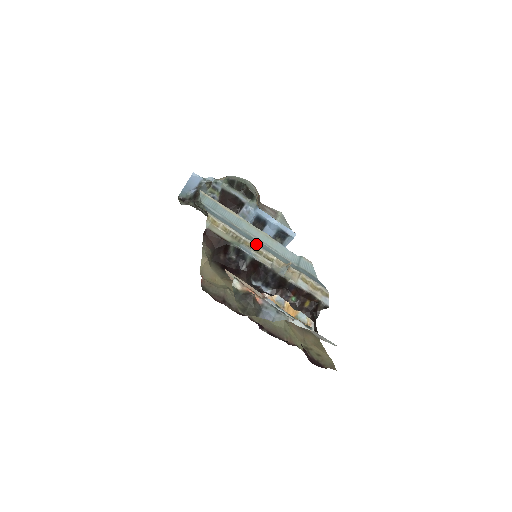
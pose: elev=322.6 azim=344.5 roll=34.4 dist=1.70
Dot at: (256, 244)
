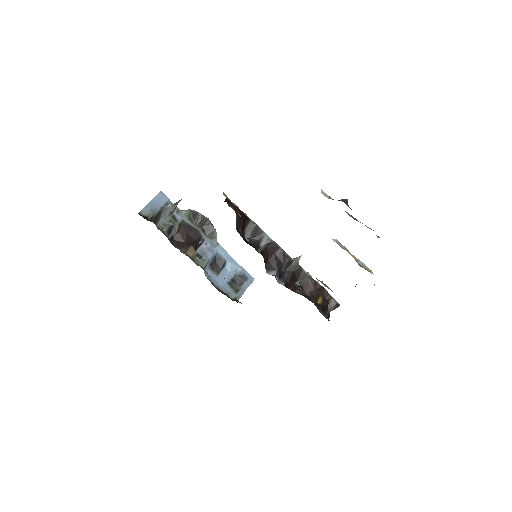
Dot at: occluded
